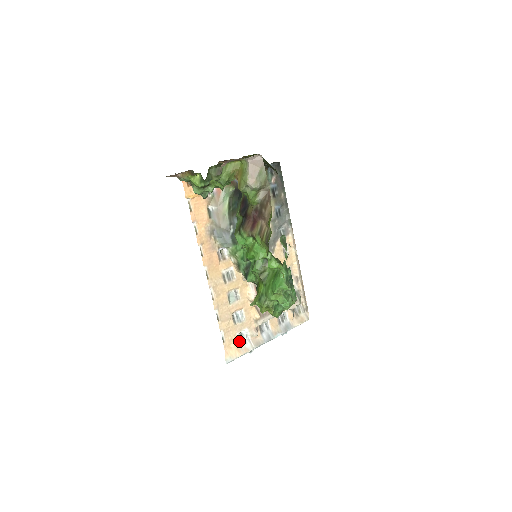
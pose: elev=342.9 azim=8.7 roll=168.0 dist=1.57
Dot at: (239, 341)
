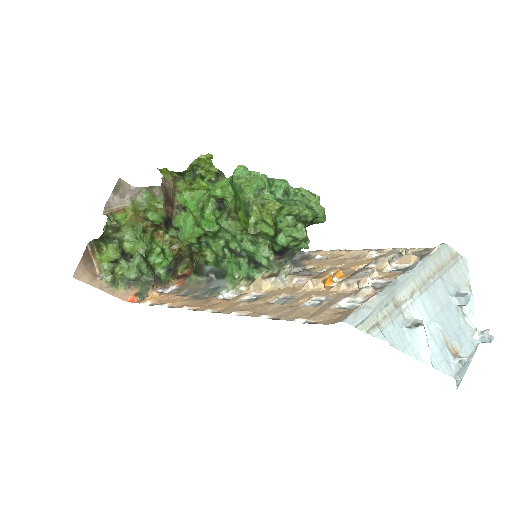
Dot at: (347, 309)
